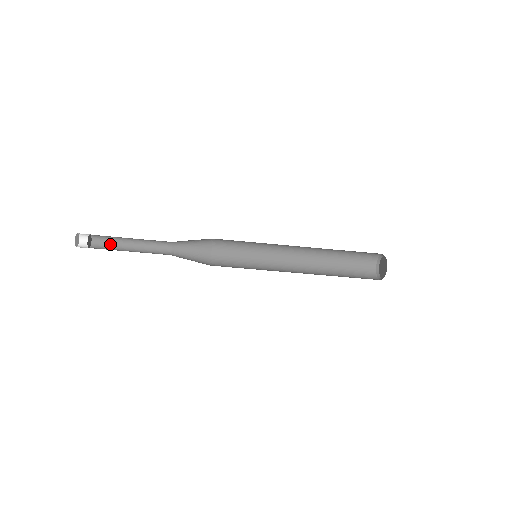
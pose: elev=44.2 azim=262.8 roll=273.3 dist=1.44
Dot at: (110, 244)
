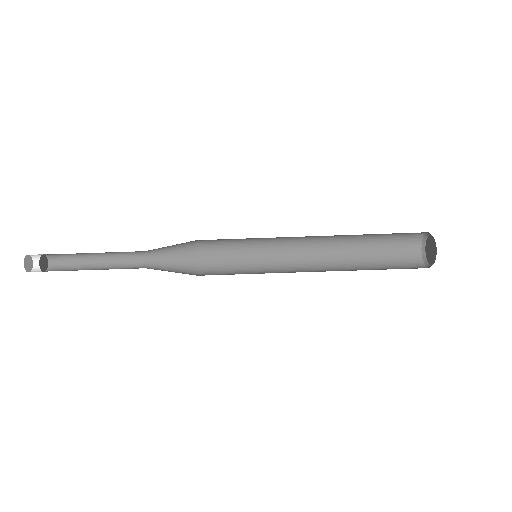
Dot at: occluded
